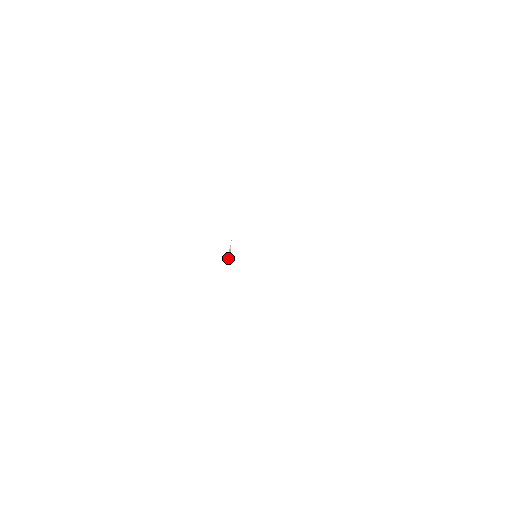
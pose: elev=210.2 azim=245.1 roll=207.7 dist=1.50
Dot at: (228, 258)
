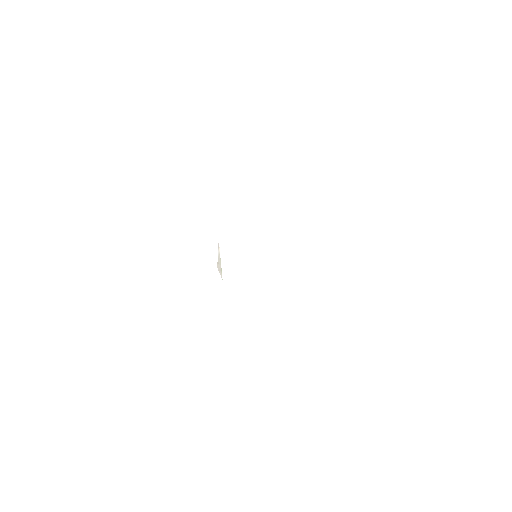
Dot at: (218, 270)
